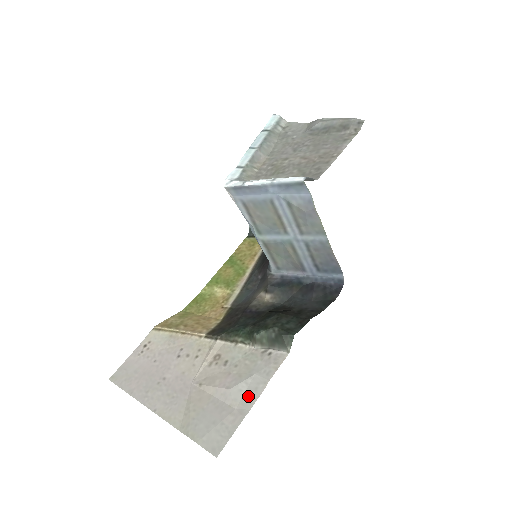
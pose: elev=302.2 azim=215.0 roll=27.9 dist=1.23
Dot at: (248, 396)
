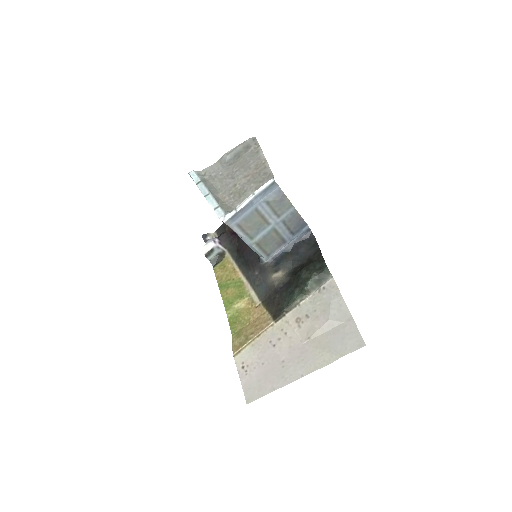
Dot at: (342, 312)
